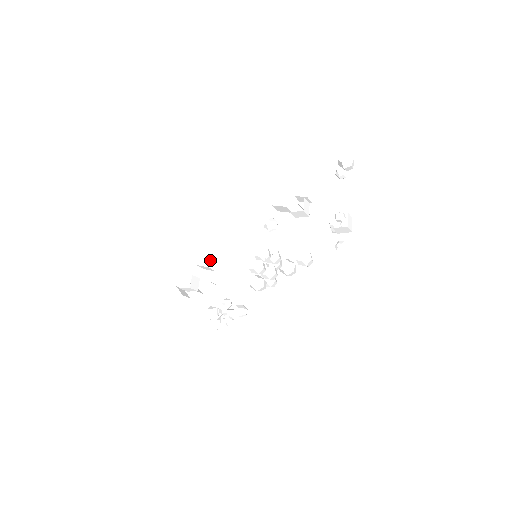
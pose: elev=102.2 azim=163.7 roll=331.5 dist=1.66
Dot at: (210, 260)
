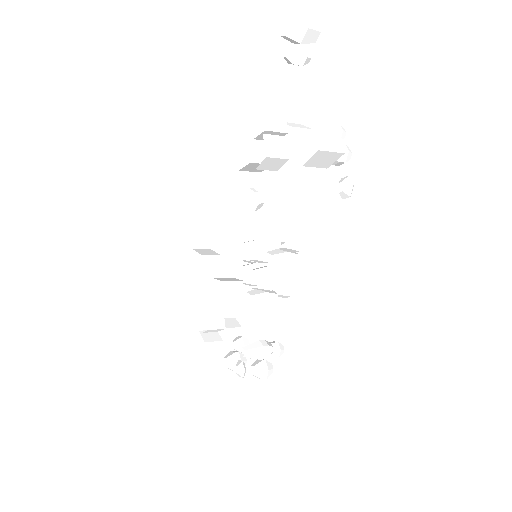
Dot at: (215, 283)
